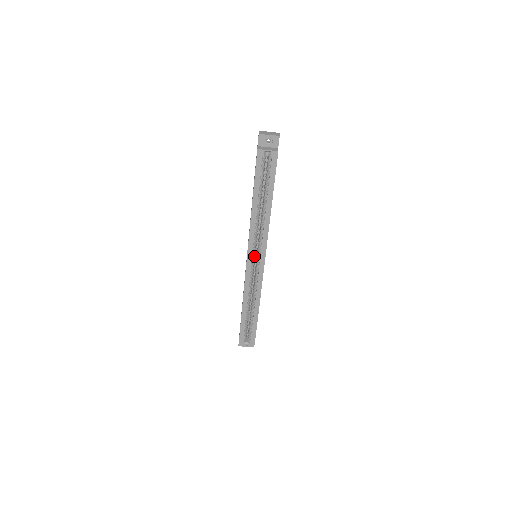
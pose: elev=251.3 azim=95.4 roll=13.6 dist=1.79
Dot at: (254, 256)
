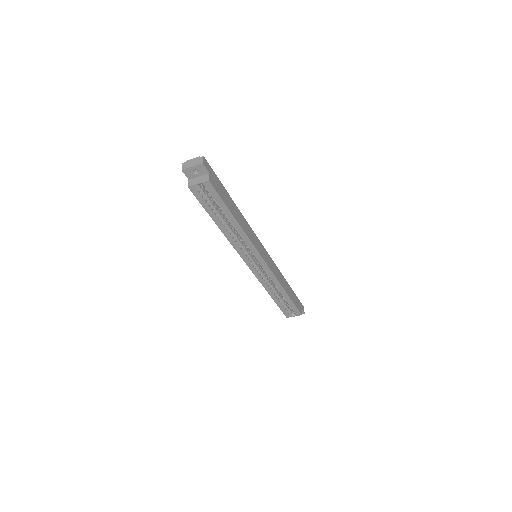
Dot at: (253, 259)
